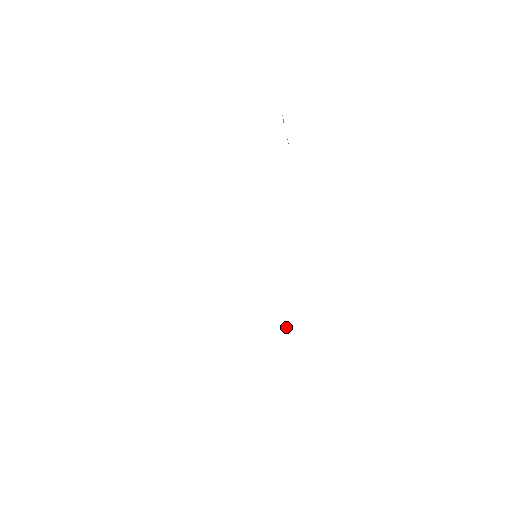
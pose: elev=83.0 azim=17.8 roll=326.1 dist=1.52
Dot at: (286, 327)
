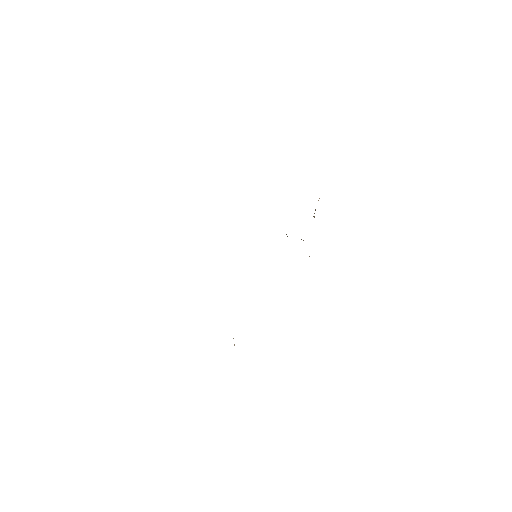
Dot at: occluded
